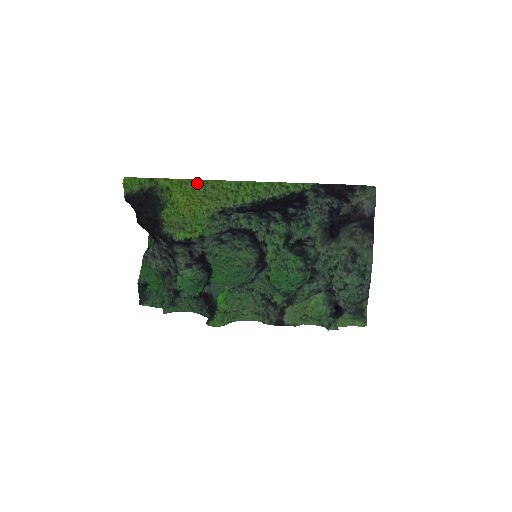
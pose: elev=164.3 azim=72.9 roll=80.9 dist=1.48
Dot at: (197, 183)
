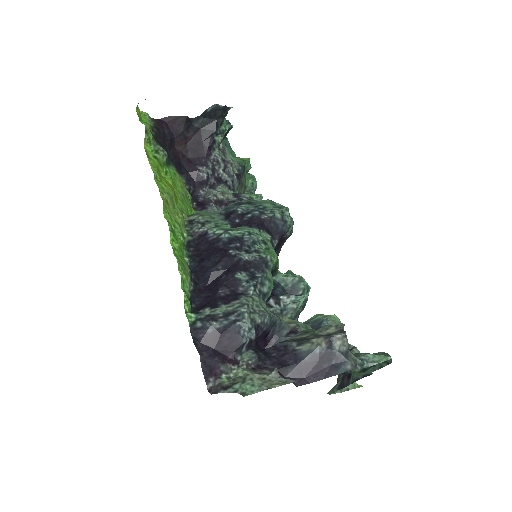
Dot at: (159, 183)
